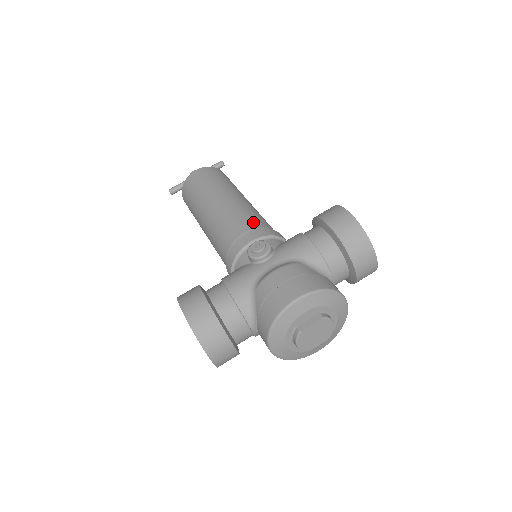
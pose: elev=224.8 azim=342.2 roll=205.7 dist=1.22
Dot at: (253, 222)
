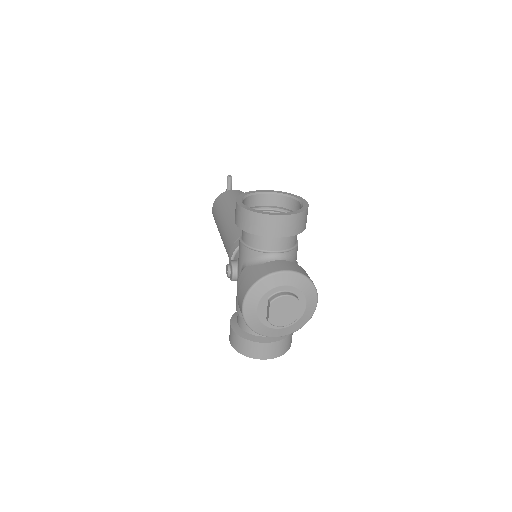
Dot at: (231, 241)
